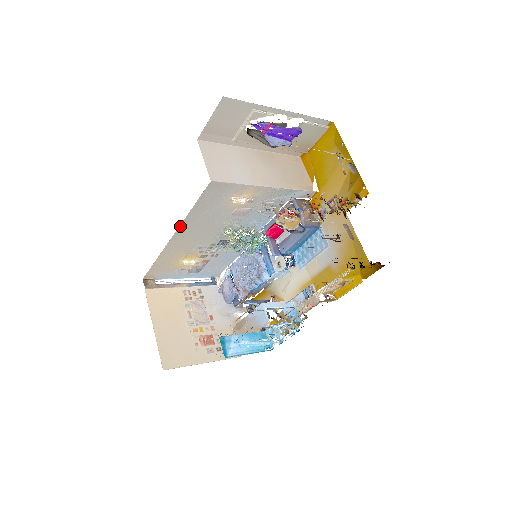
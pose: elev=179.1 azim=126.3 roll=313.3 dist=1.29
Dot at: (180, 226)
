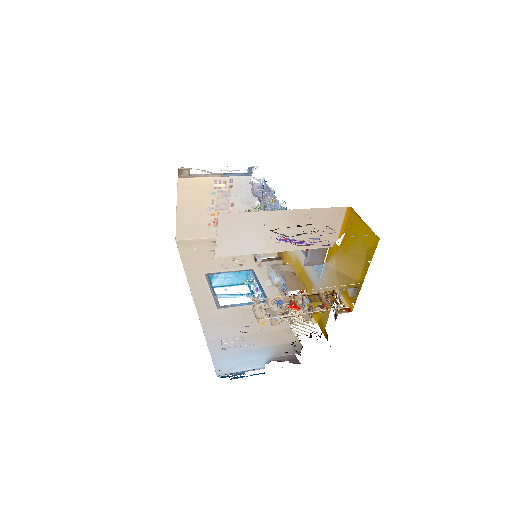
Dot at: occluded
